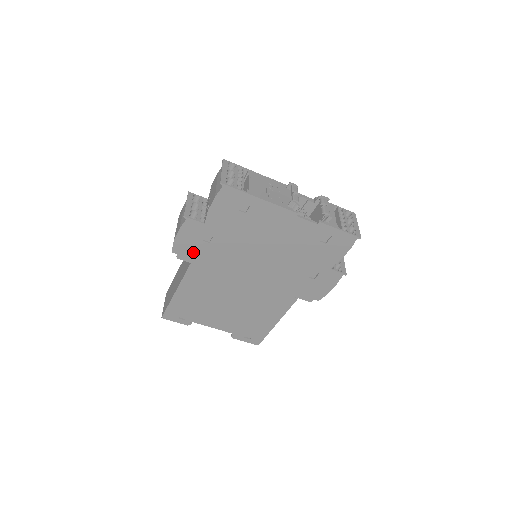
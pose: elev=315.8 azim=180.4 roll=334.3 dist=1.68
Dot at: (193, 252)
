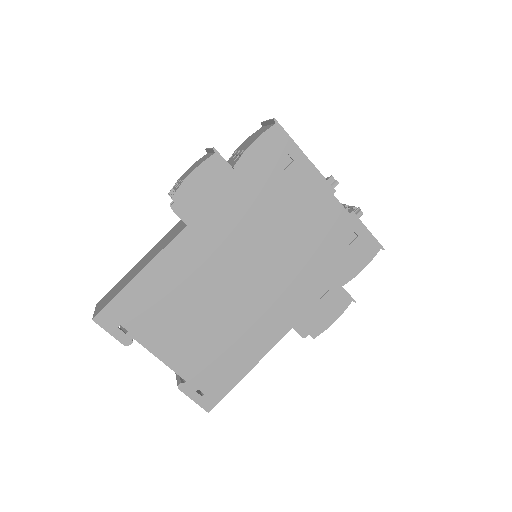
Dot at: (198, 208)
